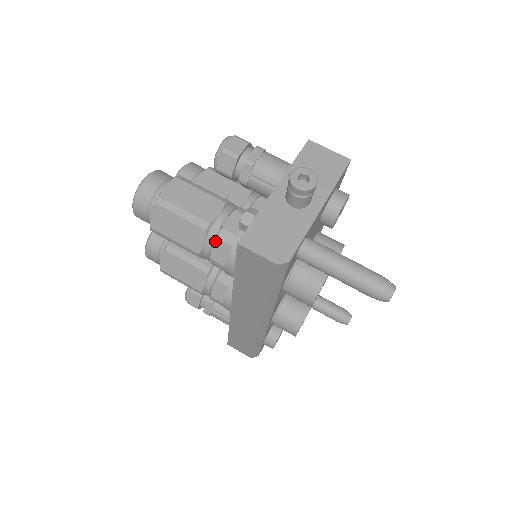
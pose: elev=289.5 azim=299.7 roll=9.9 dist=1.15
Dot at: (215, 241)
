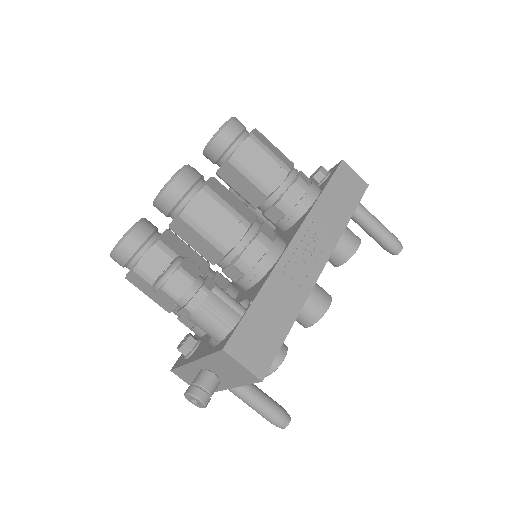
Dot at: occluded
